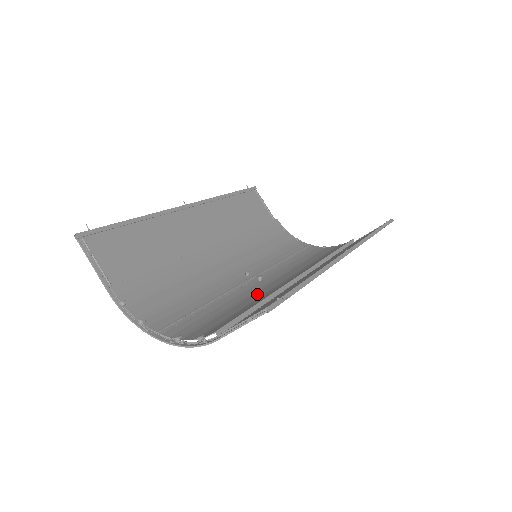
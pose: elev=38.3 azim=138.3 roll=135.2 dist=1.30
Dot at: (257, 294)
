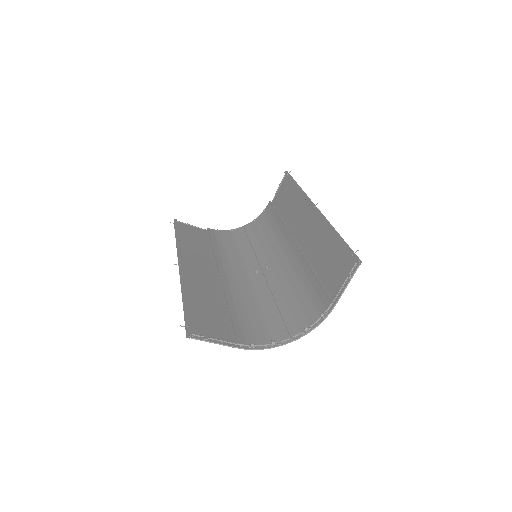
Dot at: (288, 274)
